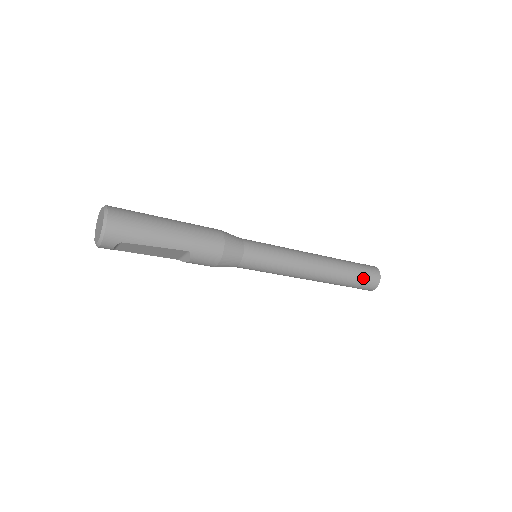
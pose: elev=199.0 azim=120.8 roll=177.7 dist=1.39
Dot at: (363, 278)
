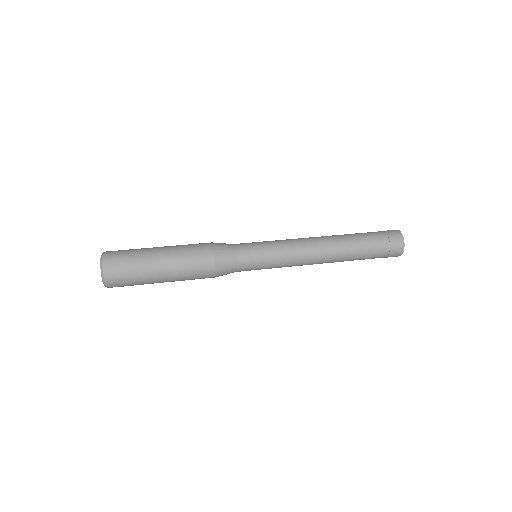
Dot at: occluded
